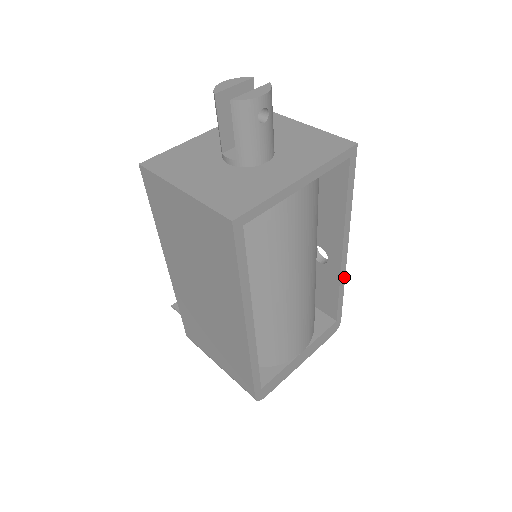
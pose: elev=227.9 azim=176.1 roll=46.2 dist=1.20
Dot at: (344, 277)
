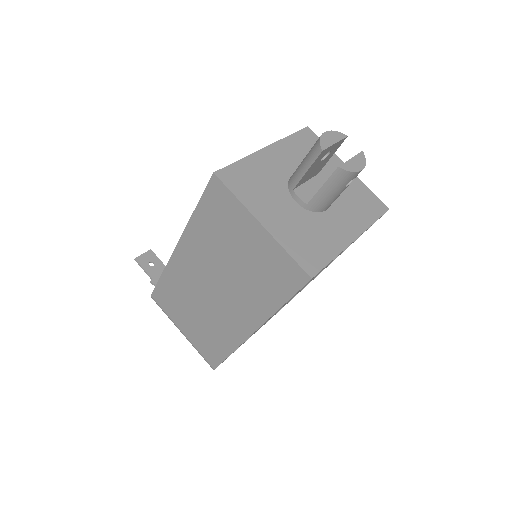
Dot at: occluded
